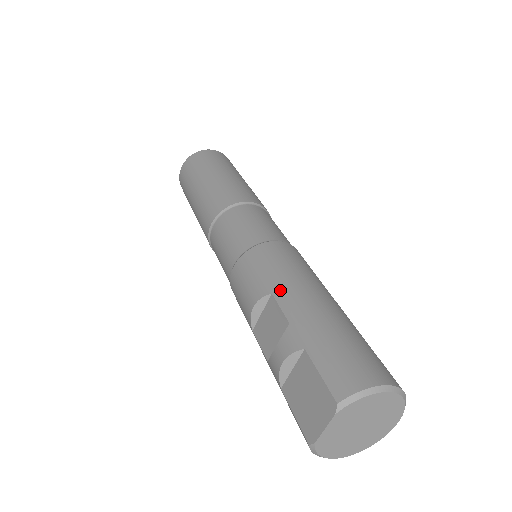
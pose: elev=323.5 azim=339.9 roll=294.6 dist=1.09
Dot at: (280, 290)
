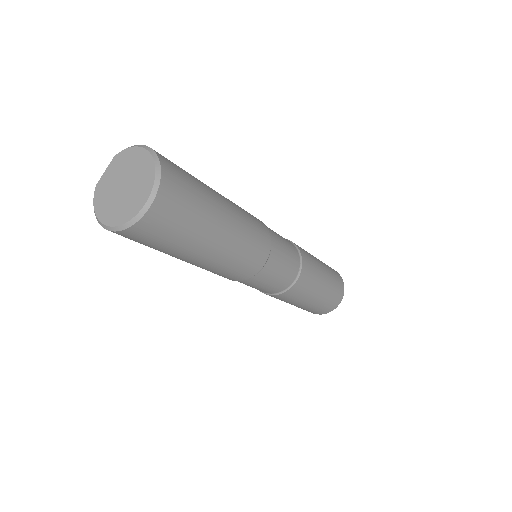
Dot at: occluded
